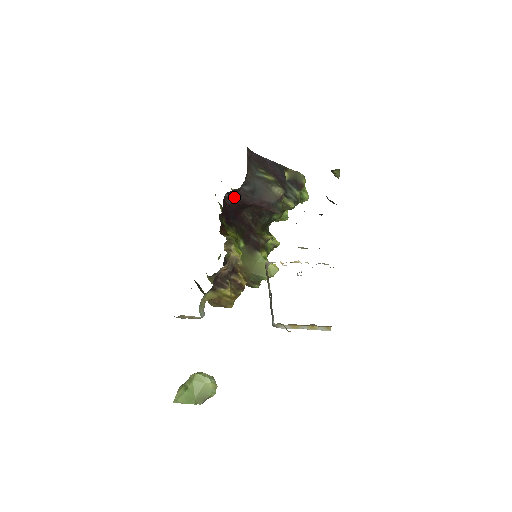
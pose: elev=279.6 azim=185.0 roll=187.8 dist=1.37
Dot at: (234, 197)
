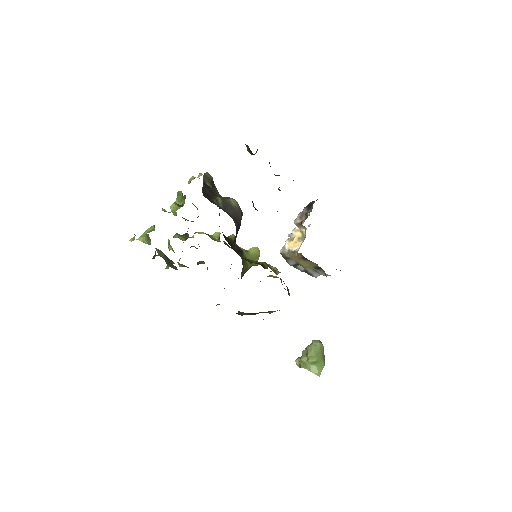
Dot at: (235, 239)
